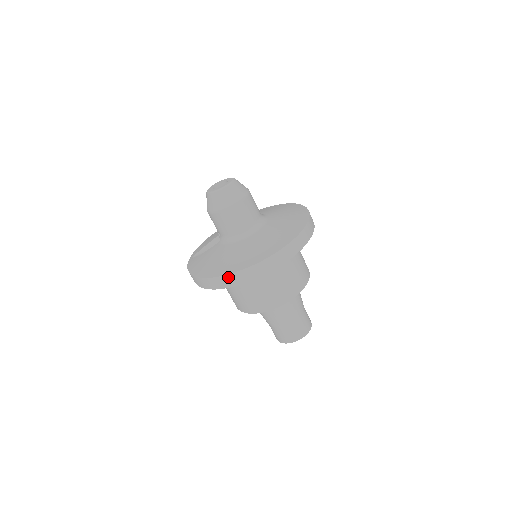
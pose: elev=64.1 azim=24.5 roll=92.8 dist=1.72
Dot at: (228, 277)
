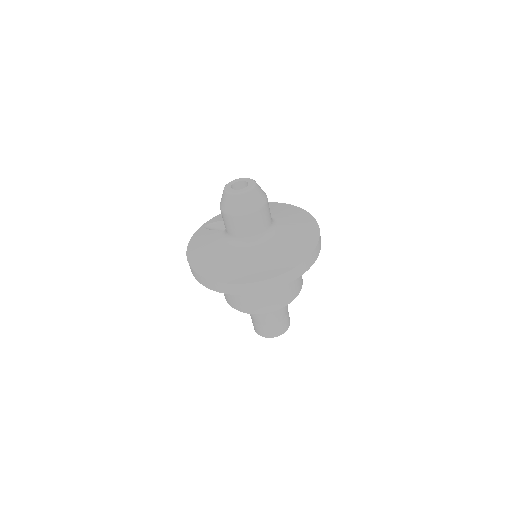
Dot at: (200, 277)
